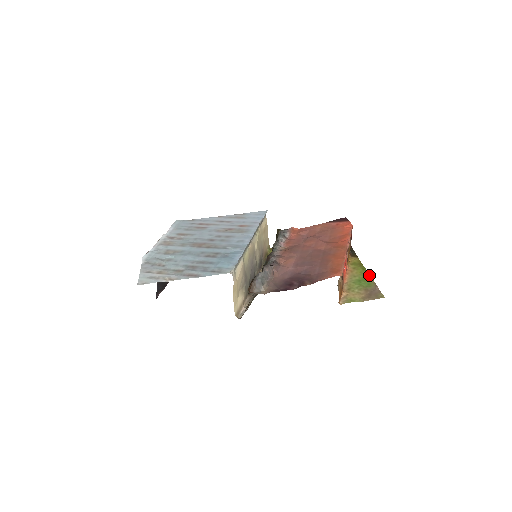
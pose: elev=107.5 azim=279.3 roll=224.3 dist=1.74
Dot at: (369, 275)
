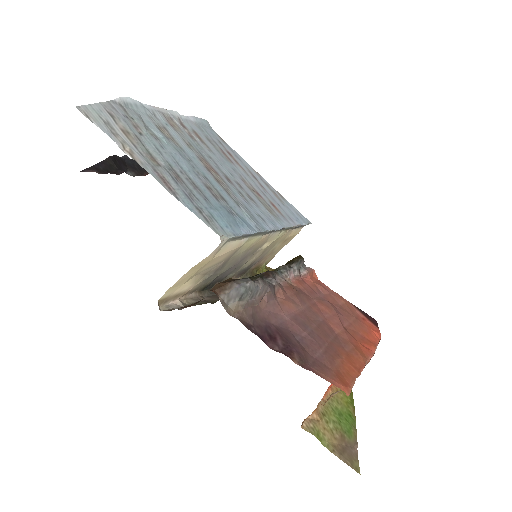
Dot at: (355, 417)
